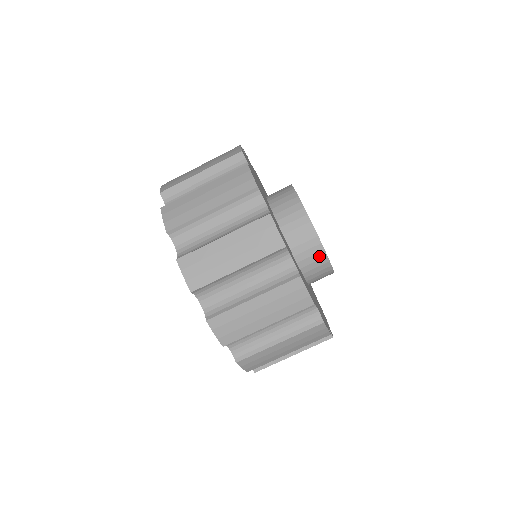
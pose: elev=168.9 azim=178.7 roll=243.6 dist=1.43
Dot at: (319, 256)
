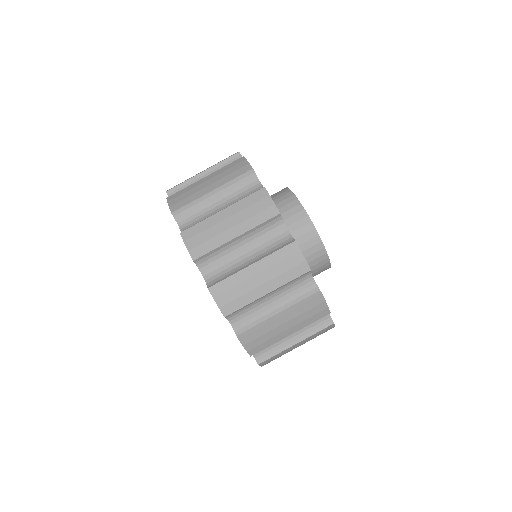
Dot at: occluded
